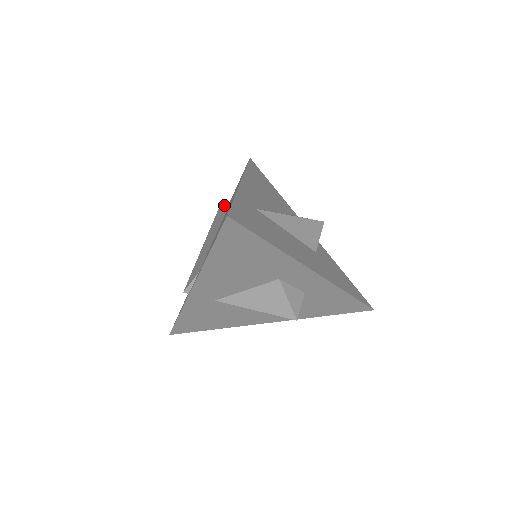
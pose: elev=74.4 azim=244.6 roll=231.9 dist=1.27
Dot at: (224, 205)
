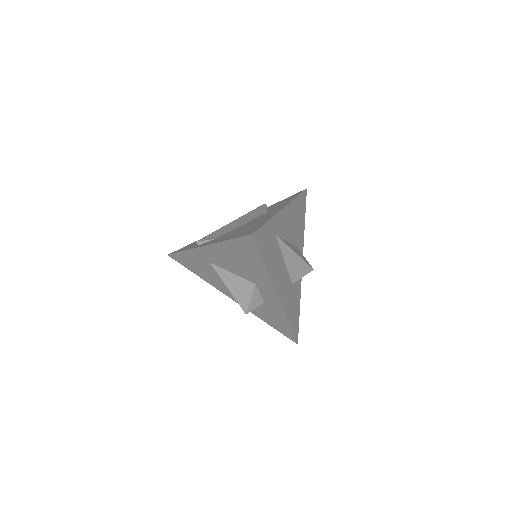
Dot at: (264, 209)
